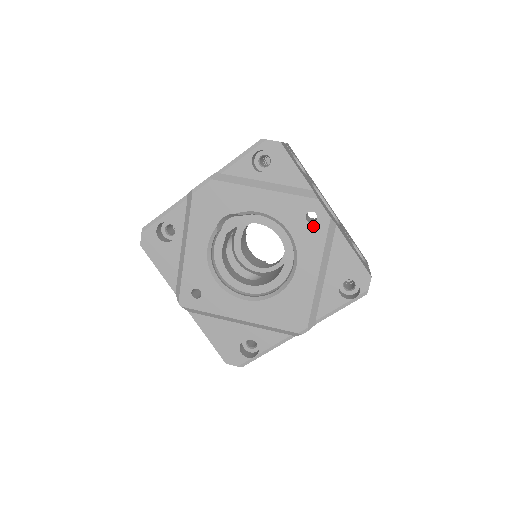
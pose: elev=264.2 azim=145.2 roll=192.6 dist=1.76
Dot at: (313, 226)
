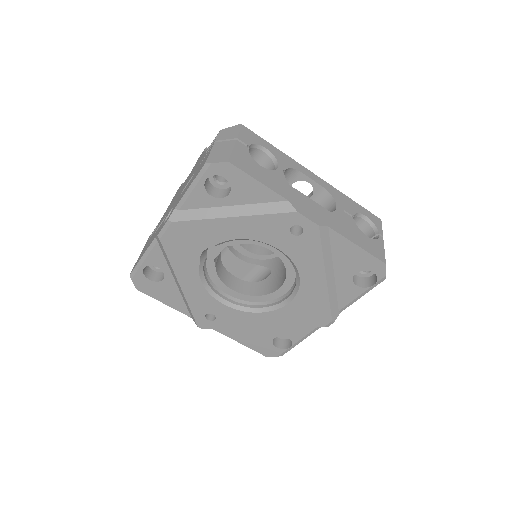
Dot at: (302, 238)
